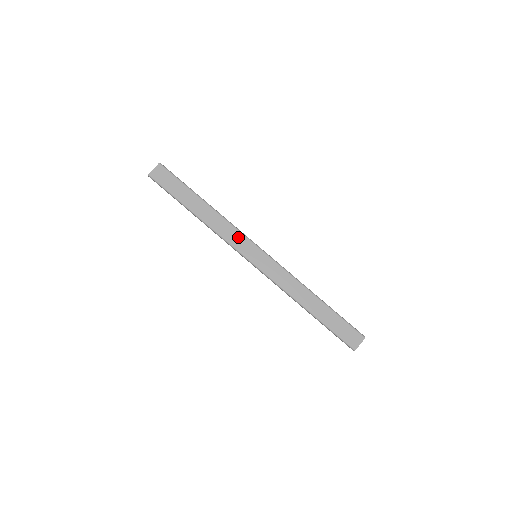
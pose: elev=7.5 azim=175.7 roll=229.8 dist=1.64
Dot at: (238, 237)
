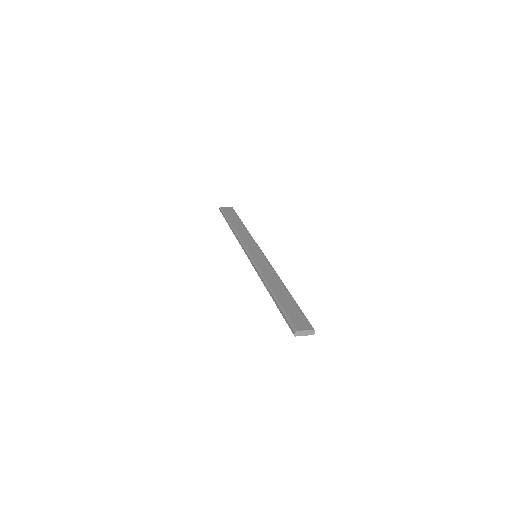
Dot at: (252, 243)
